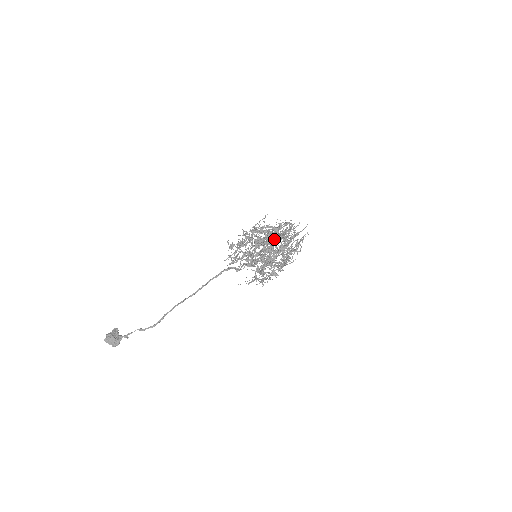
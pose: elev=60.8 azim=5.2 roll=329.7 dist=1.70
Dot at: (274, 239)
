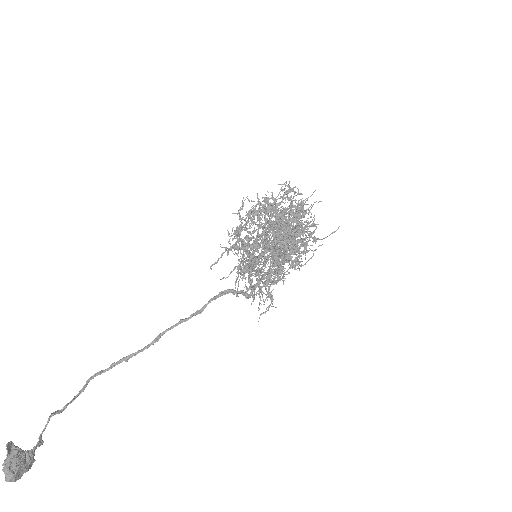
Dot at: occluded
